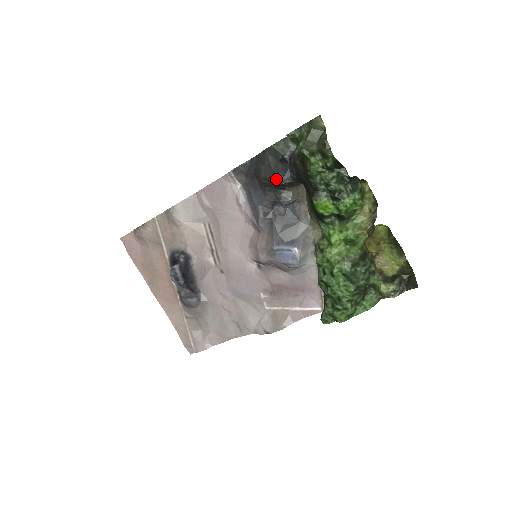
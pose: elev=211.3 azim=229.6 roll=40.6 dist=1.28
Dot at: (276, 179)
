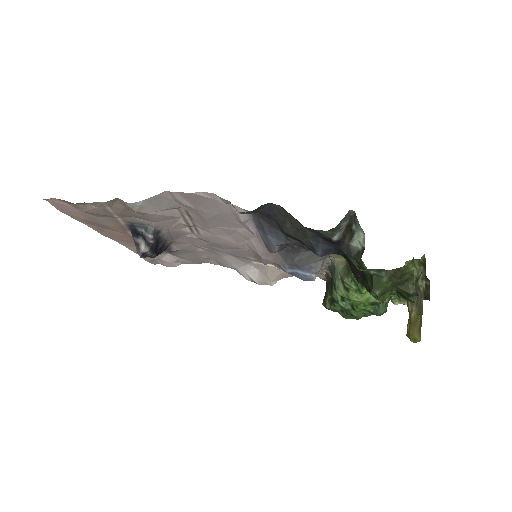
Dot at: (312, 251)
